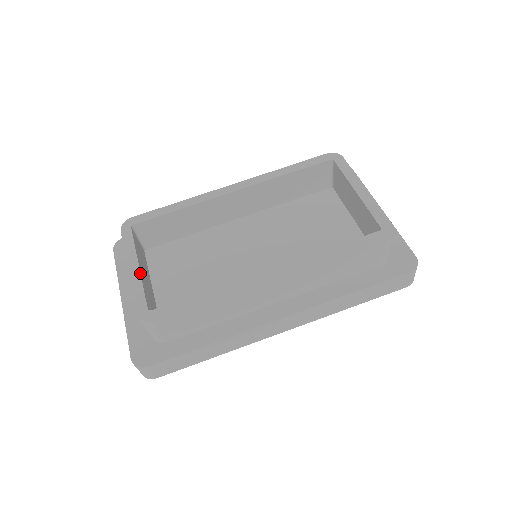
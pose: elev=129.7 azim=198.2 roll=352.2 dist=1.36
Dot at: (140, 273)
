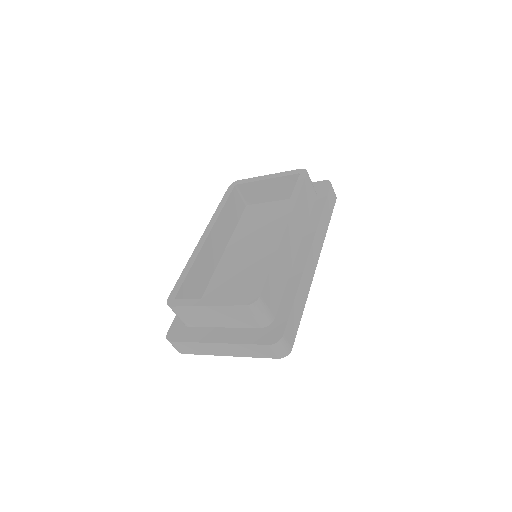
Dot at: (217, 298)
